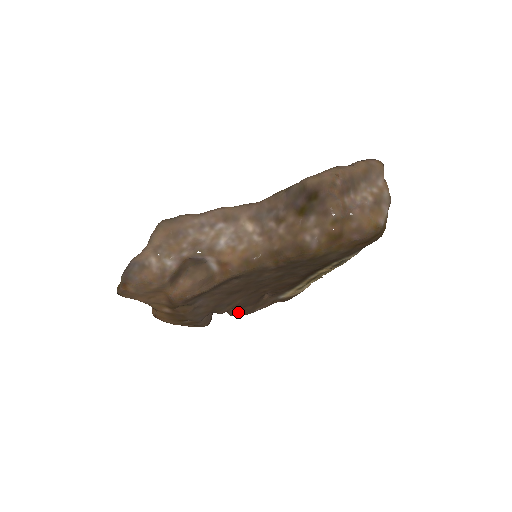
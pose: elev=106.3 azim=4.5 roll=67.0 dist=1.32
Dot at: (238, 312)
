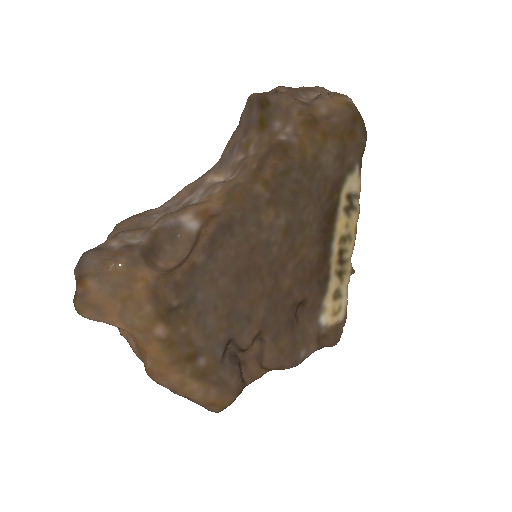
Dot at: (274, 354)
